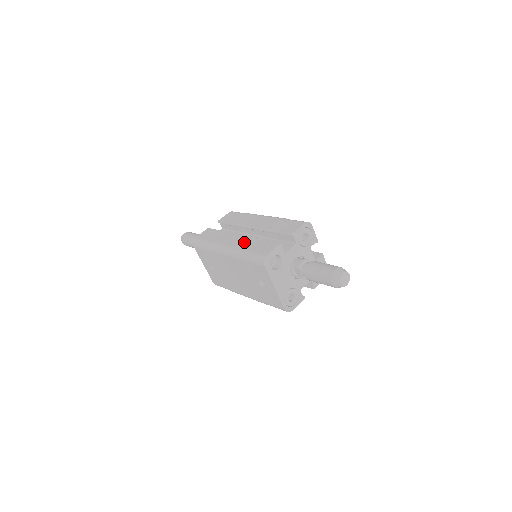
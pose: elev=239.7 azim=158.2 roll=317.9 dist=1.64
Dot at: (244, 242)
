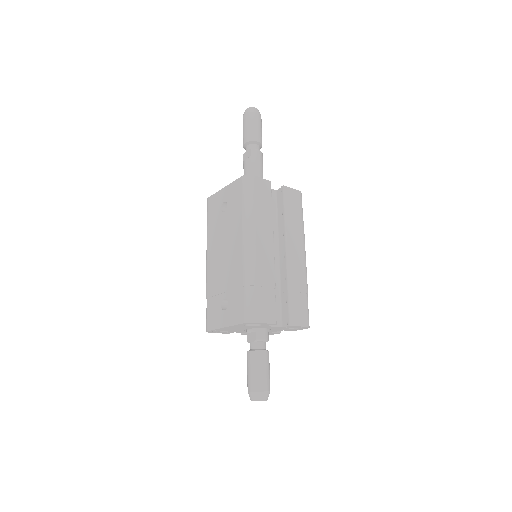
Dot at: (265, 268)
